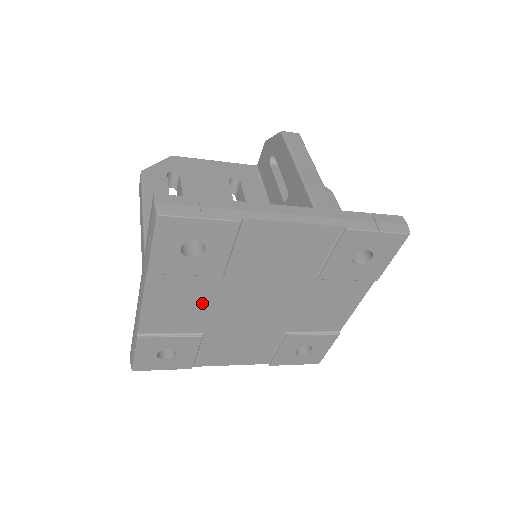
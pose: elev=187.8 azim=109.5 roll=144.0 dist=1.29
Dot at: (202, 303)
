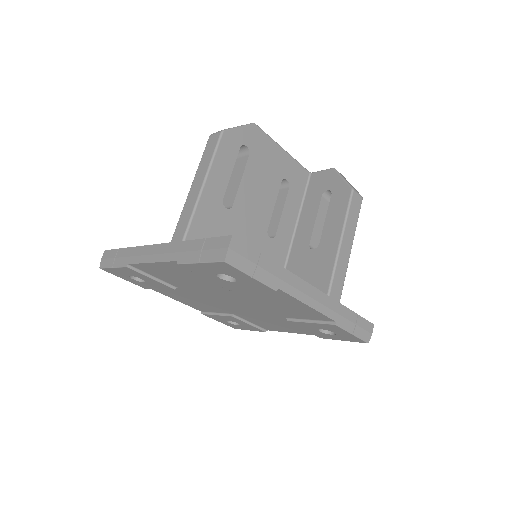
Dot at: (196, 283)
